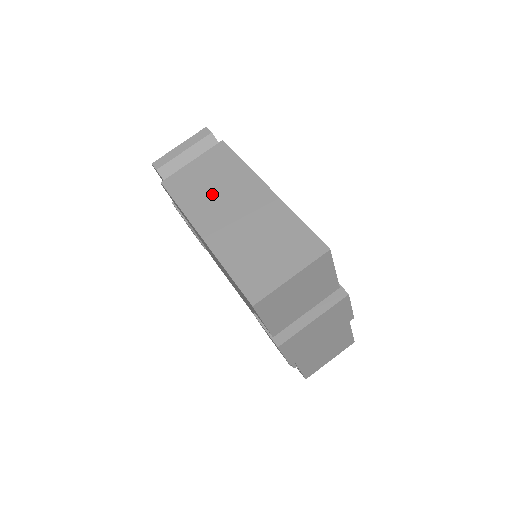
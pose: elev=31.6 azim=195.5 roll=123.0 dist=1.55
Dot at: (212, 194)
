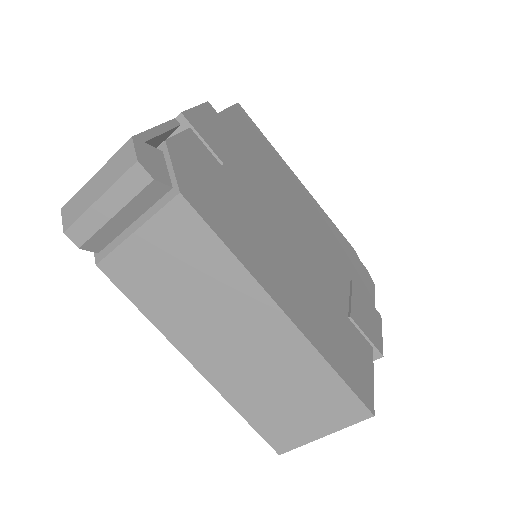
Dot at: (191, 305)
